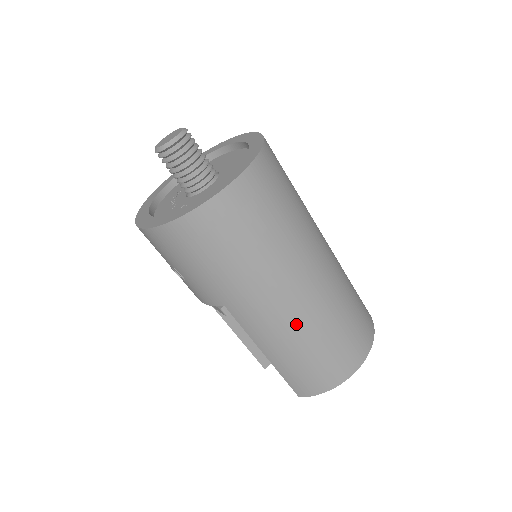
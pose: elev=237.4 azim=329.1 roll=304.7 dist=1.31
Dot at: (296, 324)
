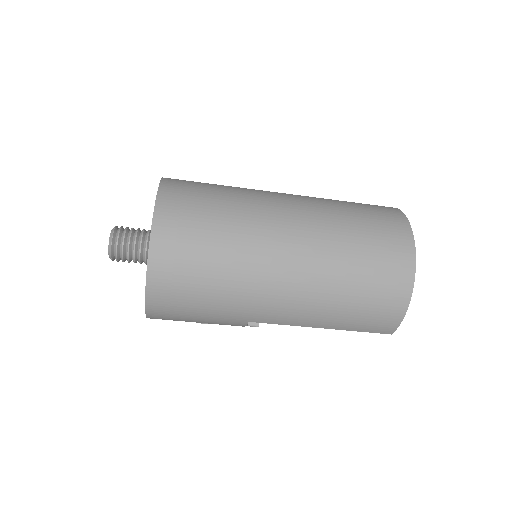
Dot at: (311, 292)
